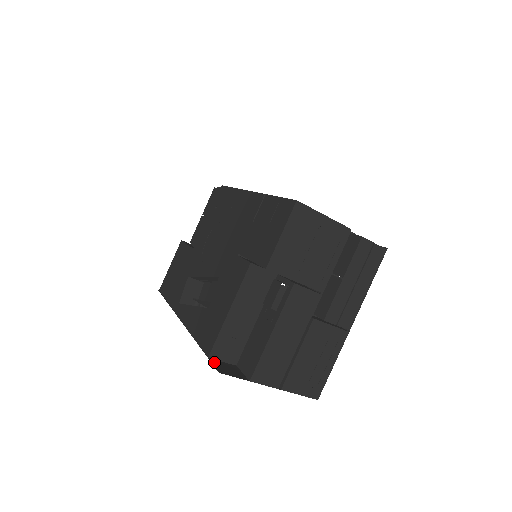
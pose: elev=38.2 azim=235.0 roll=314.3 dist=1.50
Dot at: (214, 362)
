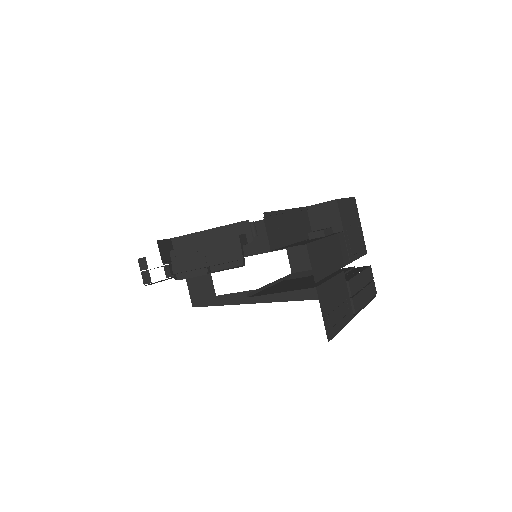
Dot at: occluded
